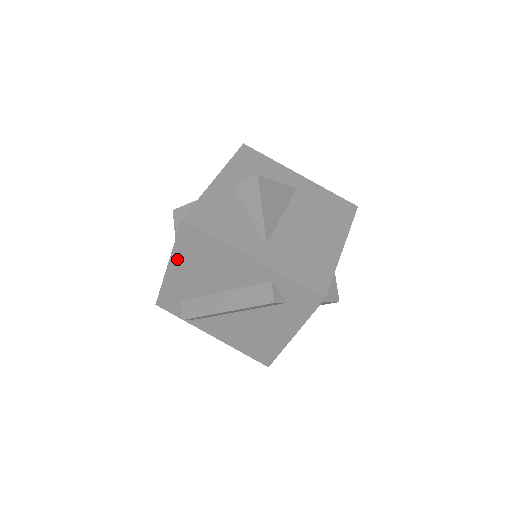
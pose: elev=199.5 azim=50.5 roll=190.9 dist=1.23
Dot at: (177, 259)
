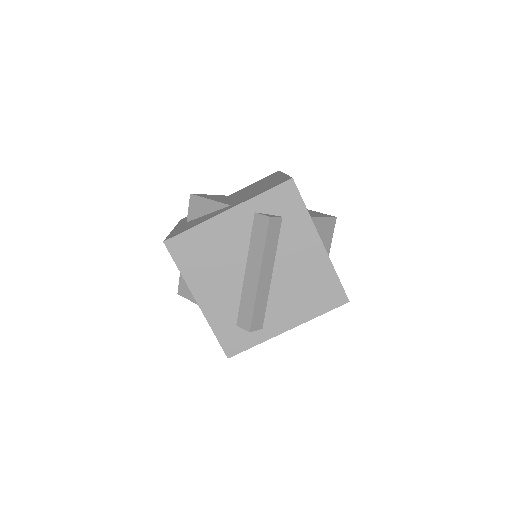
Dot at: (194, 284)
